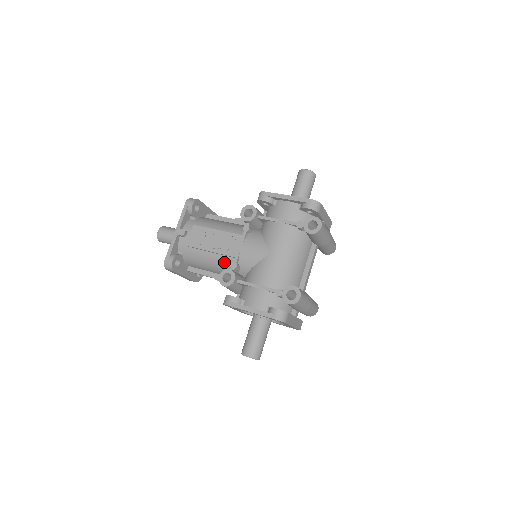
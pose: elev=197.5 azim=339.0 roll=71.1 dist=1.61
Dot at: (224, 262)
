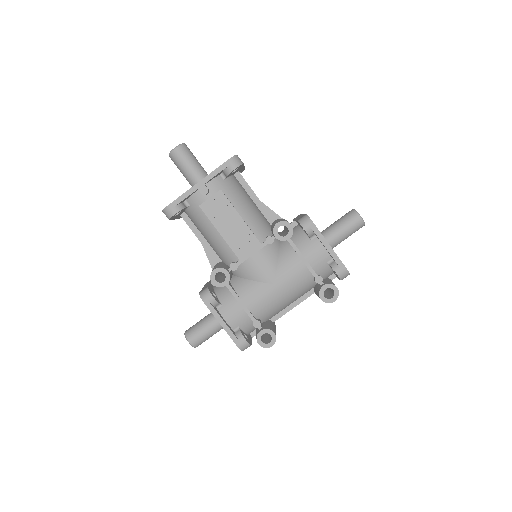
Dot at: (226, 251)
